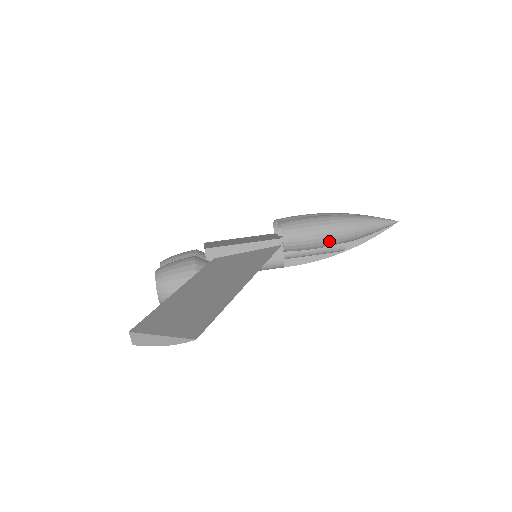
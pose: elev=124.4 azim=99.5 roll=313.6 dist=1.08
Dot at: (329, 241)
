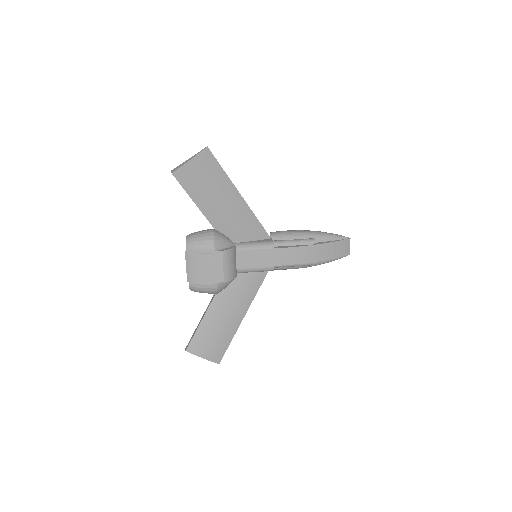
Dot at: (302, 234)
